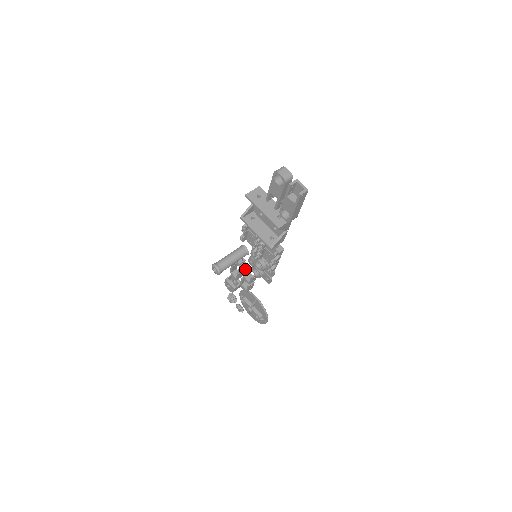
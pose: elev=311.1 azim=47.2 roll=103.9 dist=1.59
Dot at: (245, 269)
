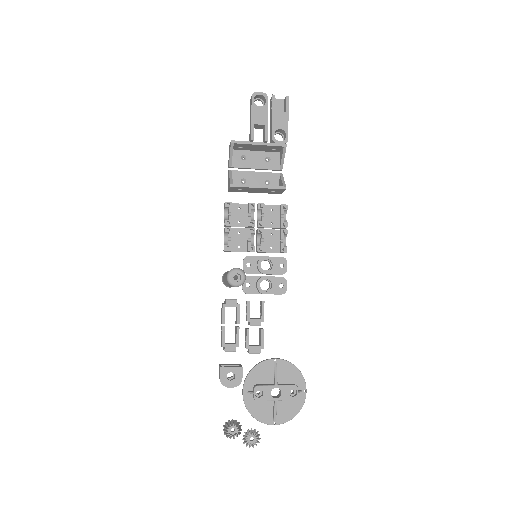
Dot at: (247, 301)
